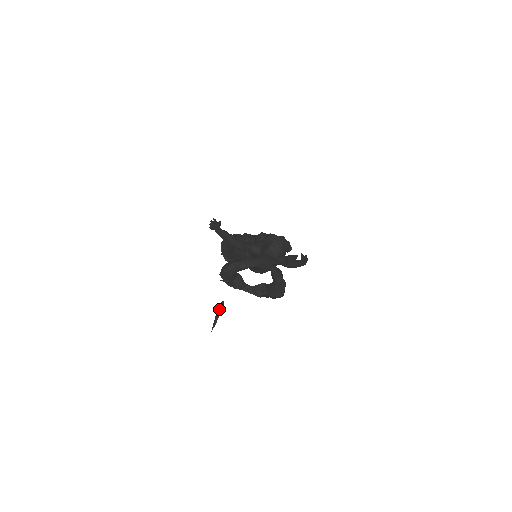
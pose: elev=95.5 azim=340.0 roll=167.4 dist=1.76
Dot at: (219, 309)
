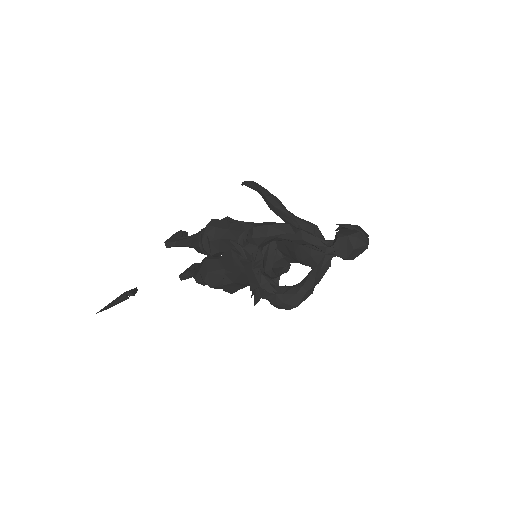
Dot at: (127, 293)
